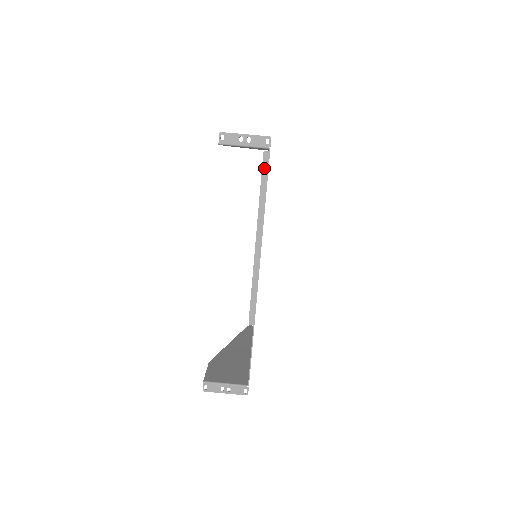
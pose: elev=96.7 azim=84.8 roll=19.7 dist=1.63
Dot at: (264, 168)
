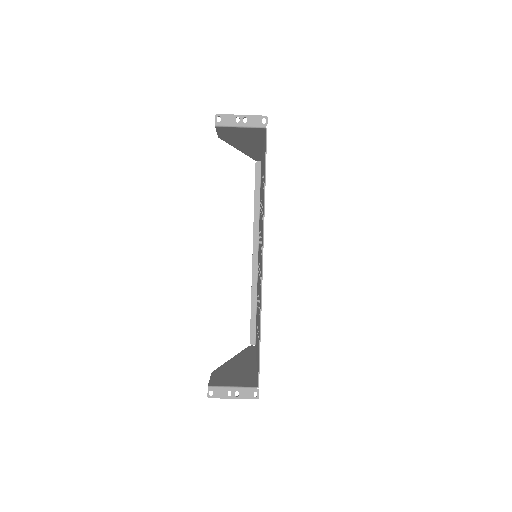
Dot at: (257, 178)
